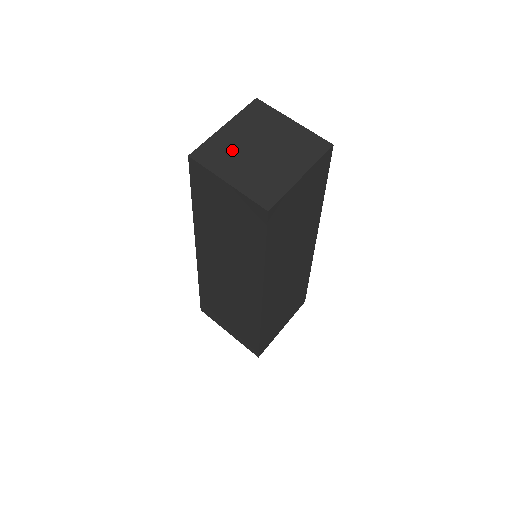
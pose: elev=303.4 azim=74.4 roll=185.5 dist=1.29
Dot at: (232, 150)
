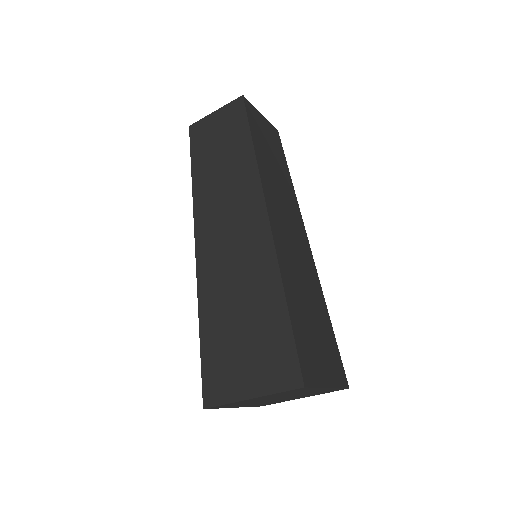
Dot at: occluded
